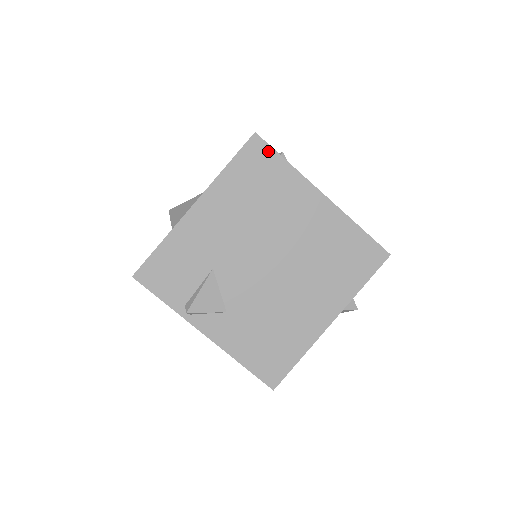
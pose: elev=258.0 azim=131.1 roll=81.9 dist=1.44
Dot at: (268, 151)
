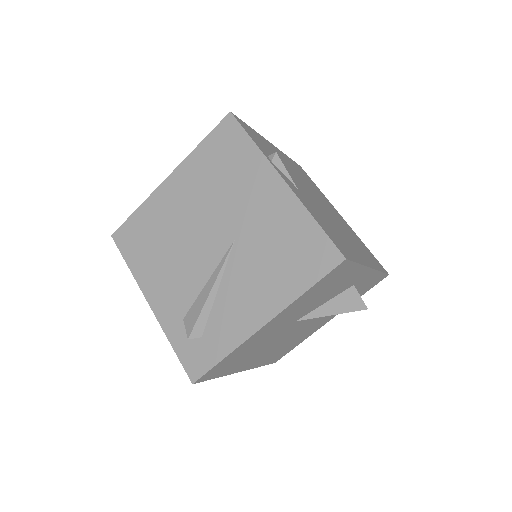
Dot at: (308, 176)
